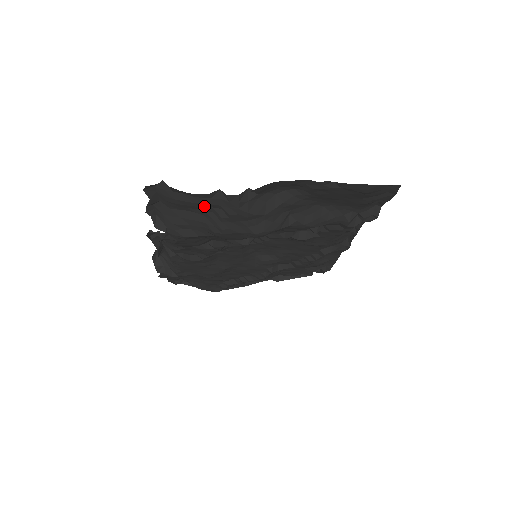
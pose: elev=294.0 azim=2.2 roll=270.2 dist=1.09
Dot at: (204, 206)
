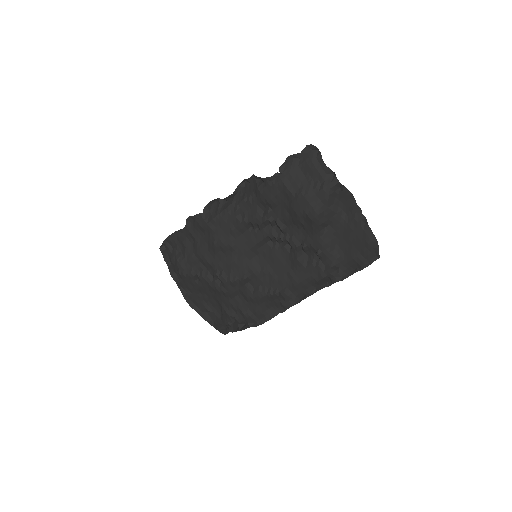
Dot at: (317, 176)
